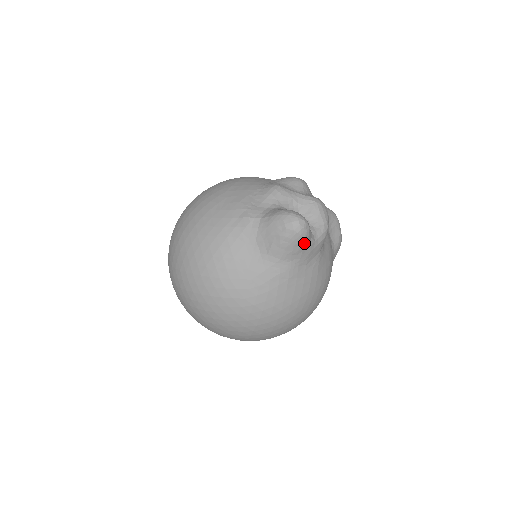
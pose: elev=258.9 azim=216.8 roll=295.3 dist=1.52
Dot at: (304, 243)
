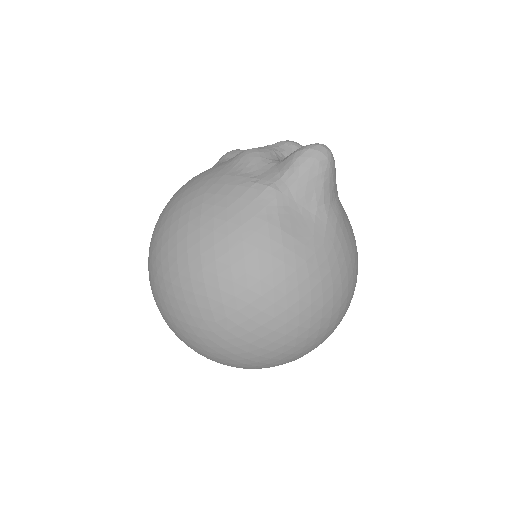
Dot at: (335, 170)
